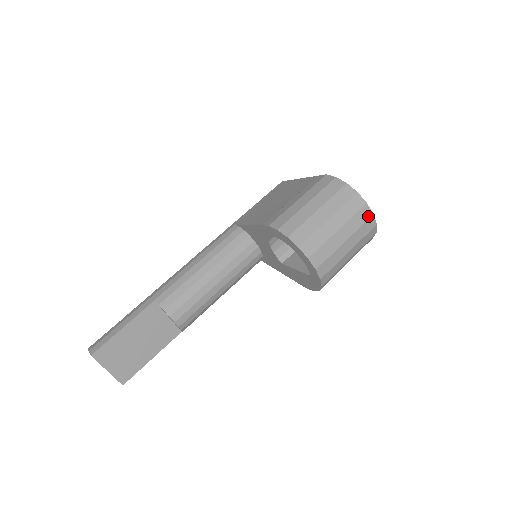
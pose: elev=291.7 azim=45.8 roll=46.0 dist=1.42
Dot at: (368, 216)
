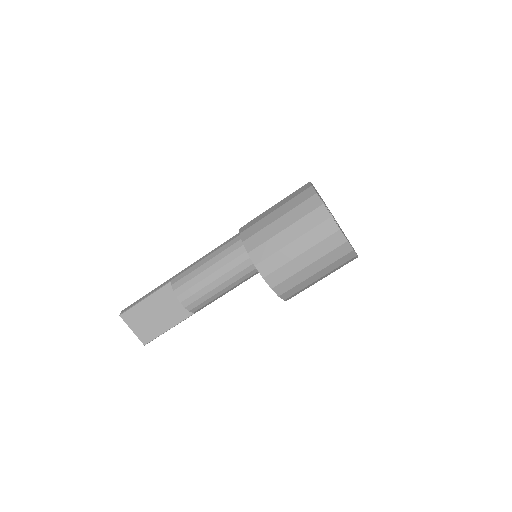
Dot at: (333, 231)
